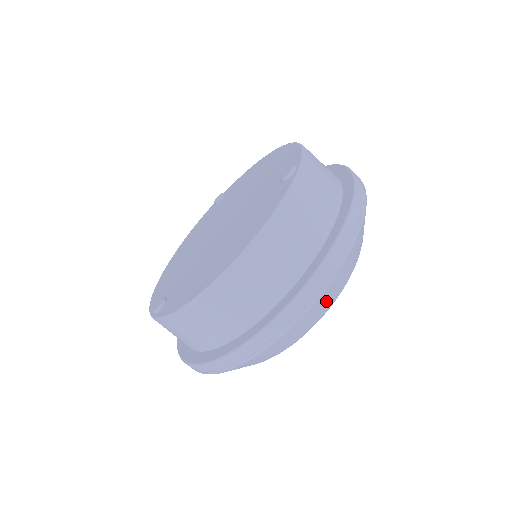
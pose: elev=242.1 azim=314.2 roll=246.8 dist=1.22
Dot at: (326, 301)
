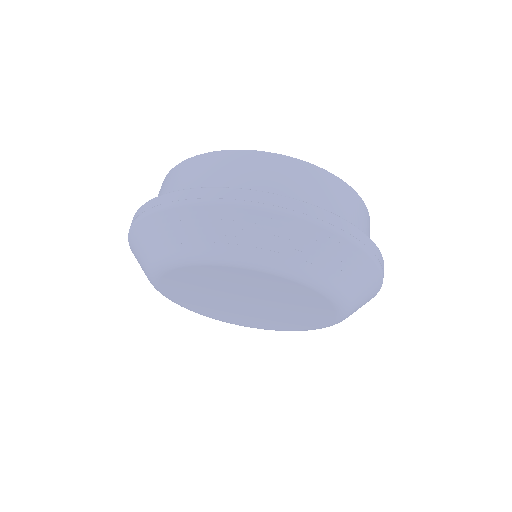
Dot at: (227, 230)
